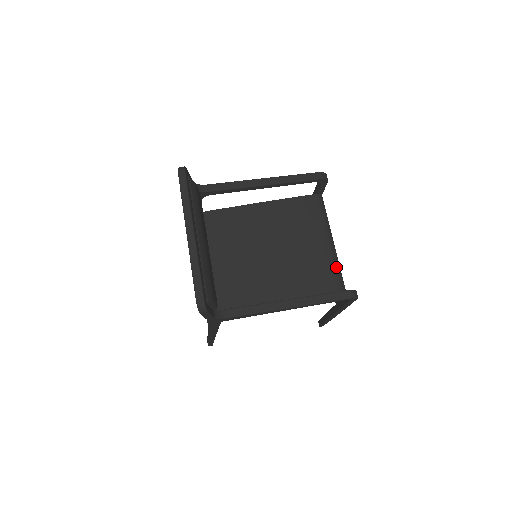
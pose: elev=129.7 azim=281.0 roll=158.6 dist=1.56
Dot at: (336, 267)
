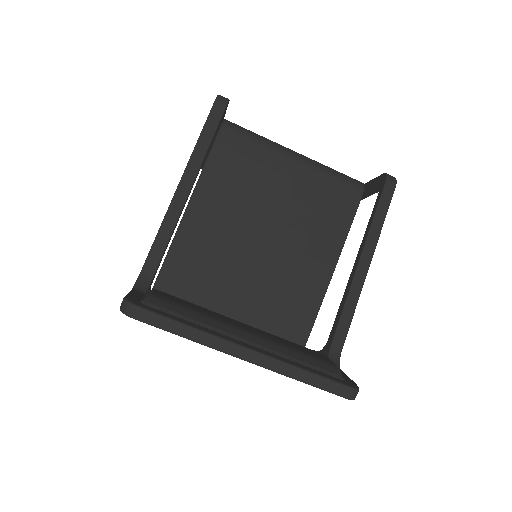
Dot at: (326, 171)
